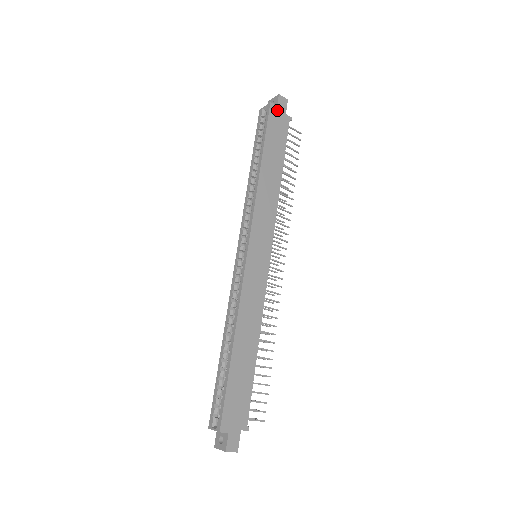
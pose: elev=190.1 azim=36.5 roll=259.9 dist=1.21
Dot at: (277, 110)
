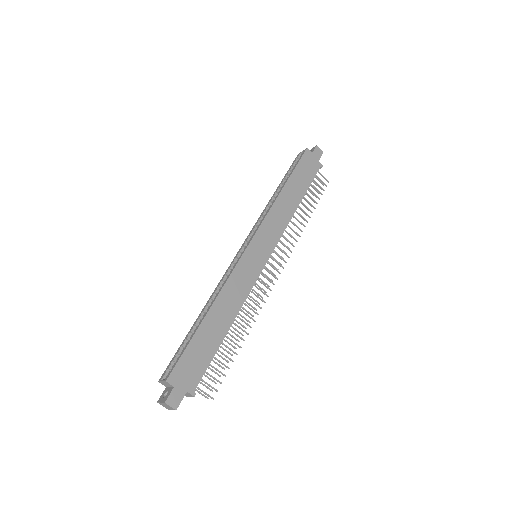
Dot at: (311, 155)
